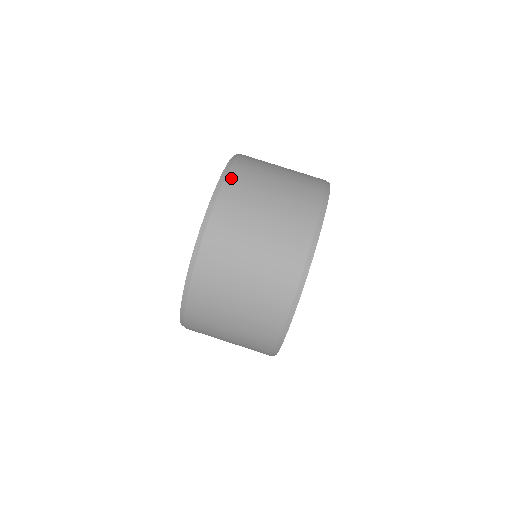
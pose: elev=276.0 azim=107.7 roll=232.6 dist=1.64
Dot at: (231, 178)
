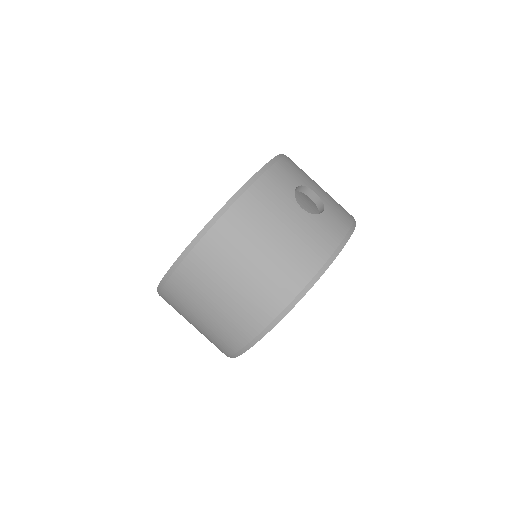
Dot at: (198, 251)
